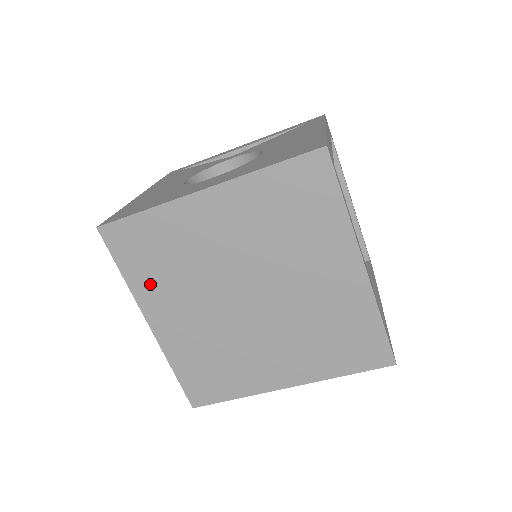
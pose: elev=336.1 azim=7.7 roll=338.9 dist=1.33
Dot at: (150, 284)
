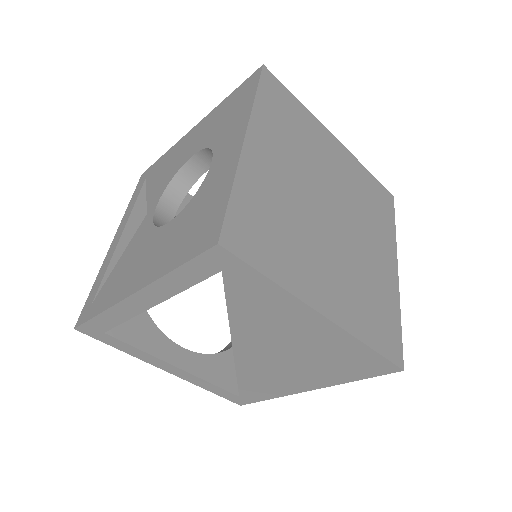
Dot at: (292, 267)
